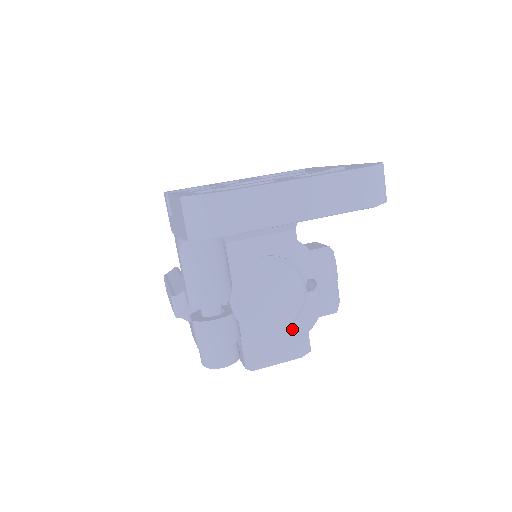
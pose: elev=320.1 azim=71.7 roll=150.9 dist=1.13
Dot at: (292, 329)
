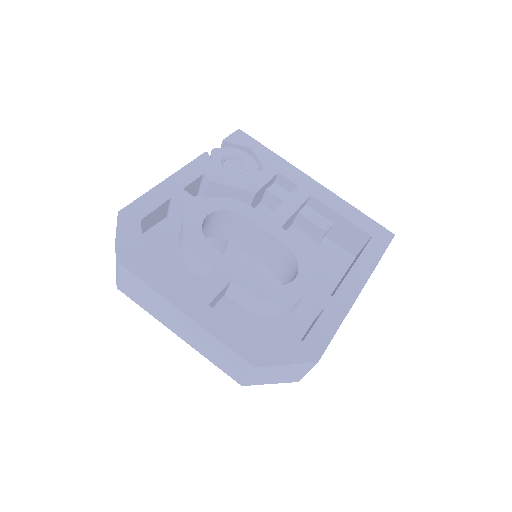
Dot at: occluded
